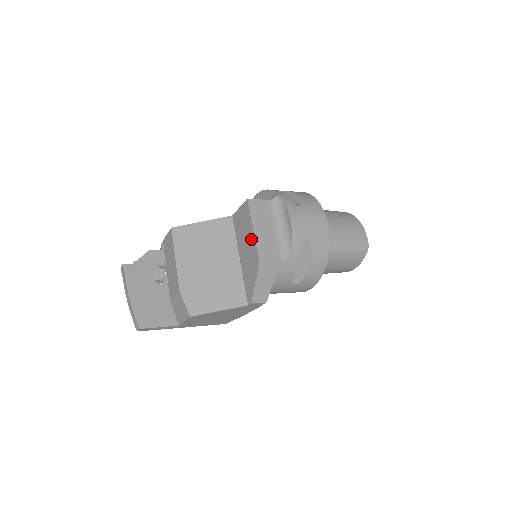
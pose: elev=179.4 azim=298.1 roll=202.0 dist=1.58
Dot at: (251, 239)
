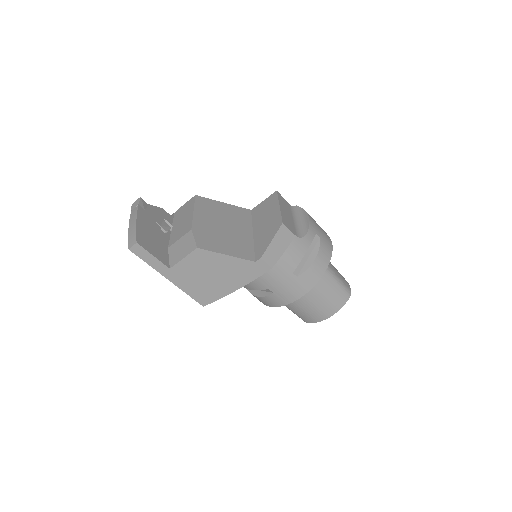
Dot at: (275, 212)
